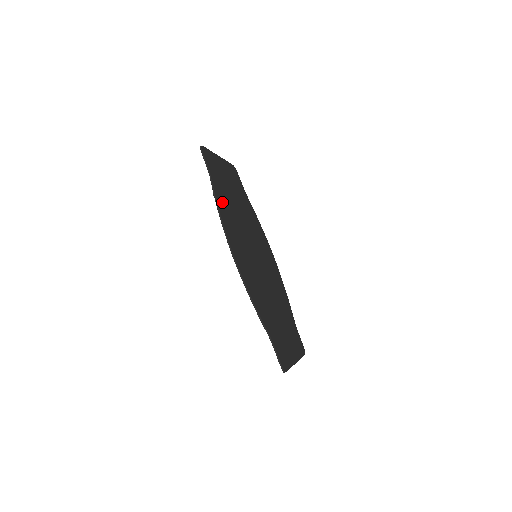
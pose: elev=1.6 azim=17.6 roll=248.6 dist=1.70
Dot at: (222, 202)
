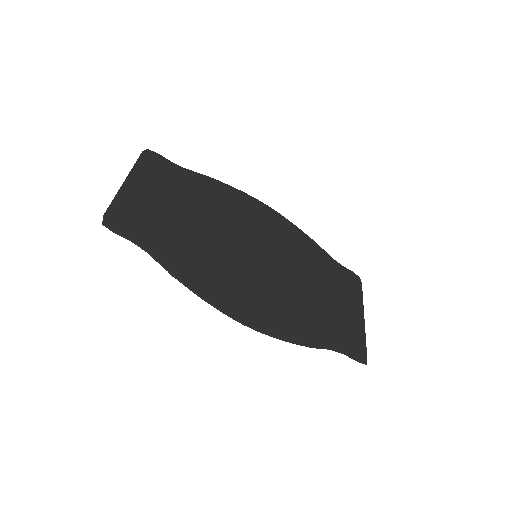
Dot at: (184, 264)
